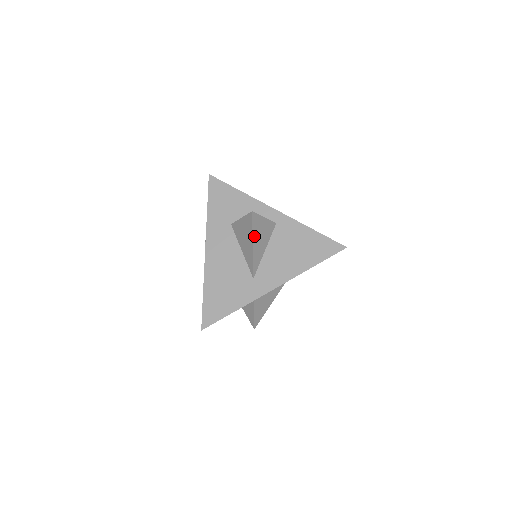
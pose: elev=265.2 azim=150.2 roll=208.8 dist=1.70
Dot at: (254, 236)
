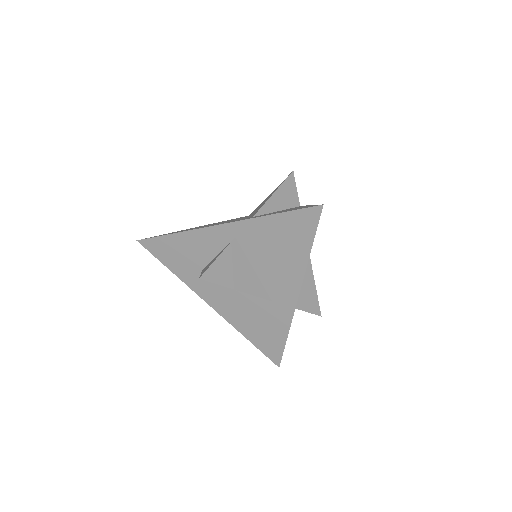
Dot at: (228, 284)
